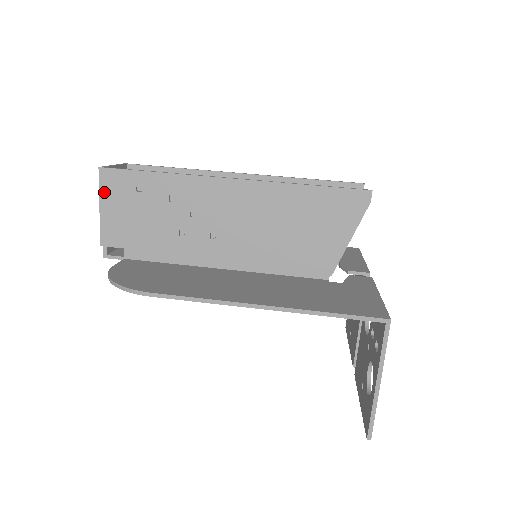
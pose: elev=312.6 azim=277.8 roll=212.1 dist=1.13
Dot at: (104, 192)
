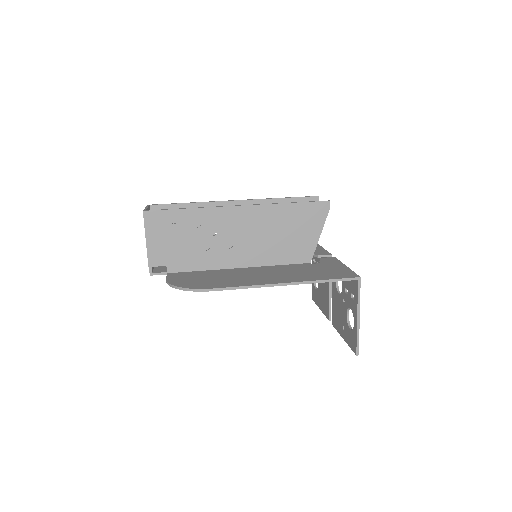
Dot at: (148, 228)
